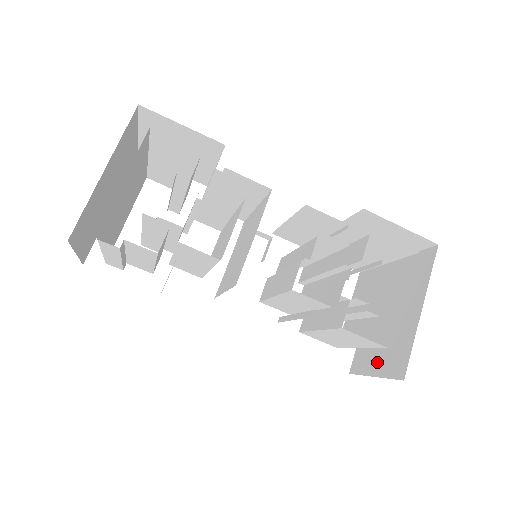
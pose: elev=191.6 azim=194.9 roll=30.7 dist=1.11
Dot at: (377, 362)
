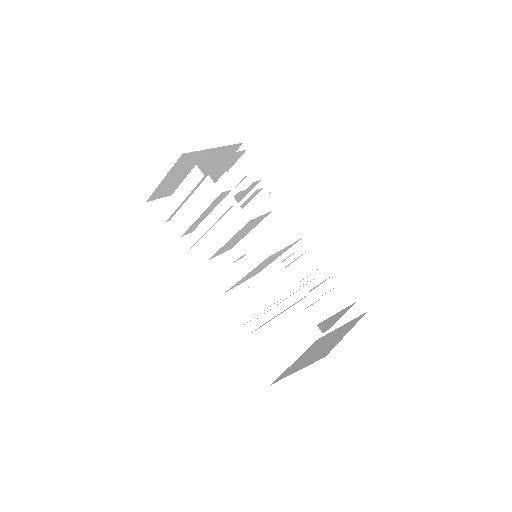
Dot at: (302, 365)
